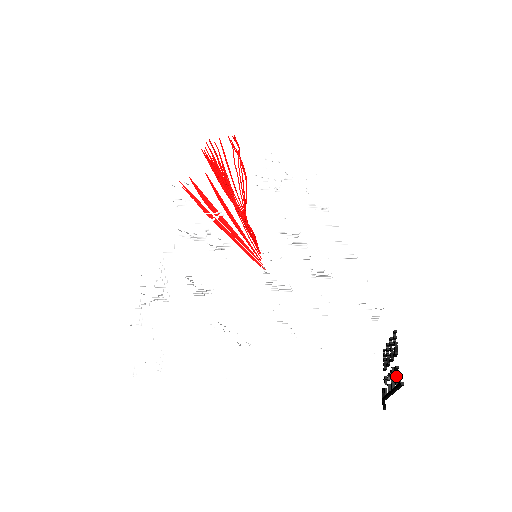
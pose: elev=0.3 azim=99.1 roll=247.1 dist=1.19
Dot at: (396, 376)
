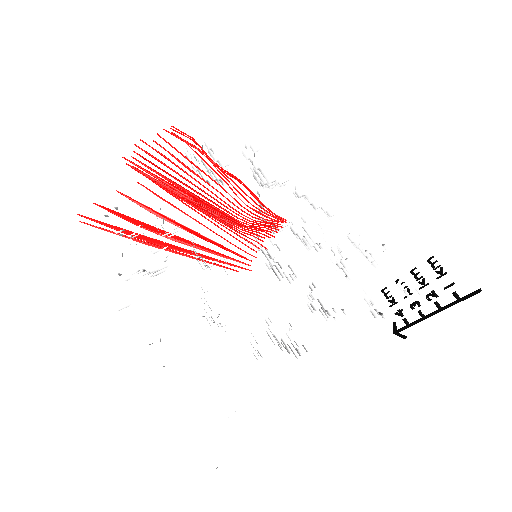
Dot at: (454, 292)
